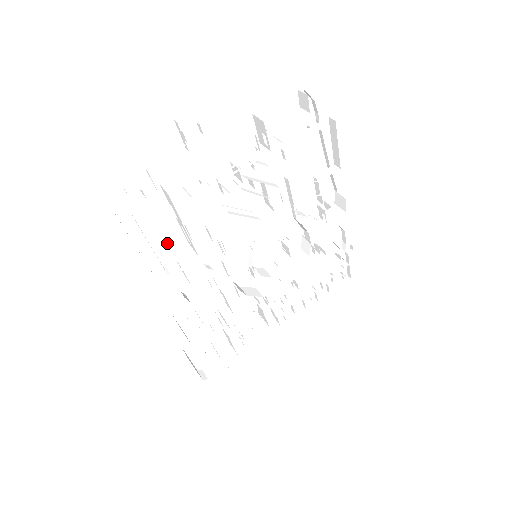
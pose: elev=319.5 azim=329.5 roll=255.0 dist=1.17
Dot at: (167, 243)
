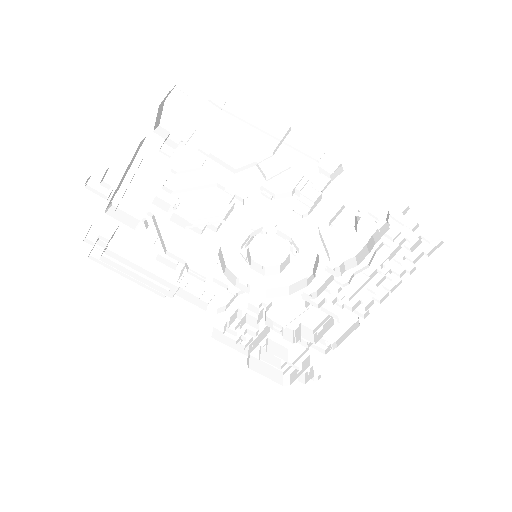
Dot at: (167, 268)
